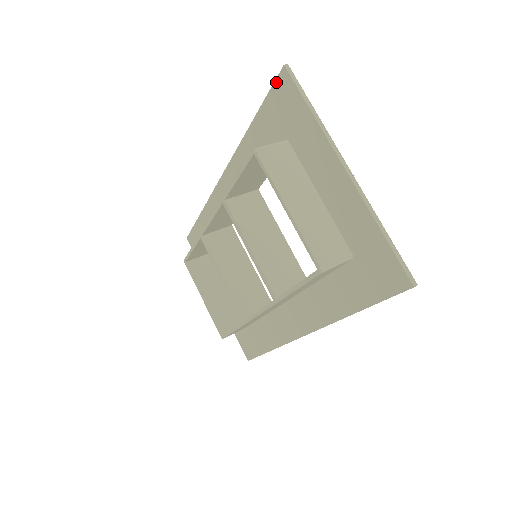
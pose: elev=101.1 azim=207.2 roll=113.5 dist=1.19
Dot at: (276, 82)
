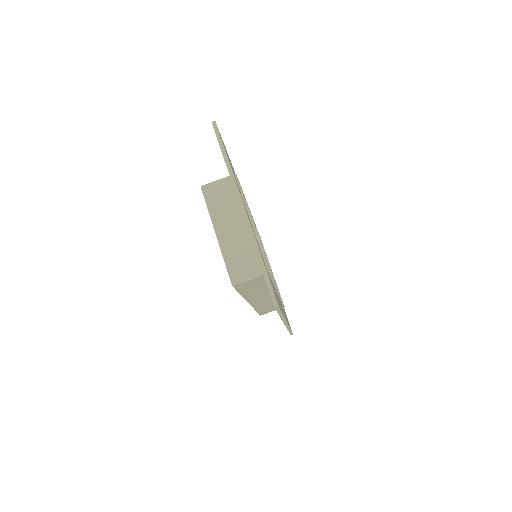
Dot at: occluded
